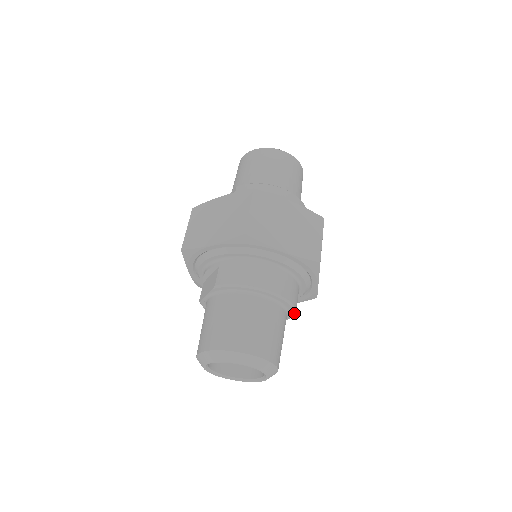
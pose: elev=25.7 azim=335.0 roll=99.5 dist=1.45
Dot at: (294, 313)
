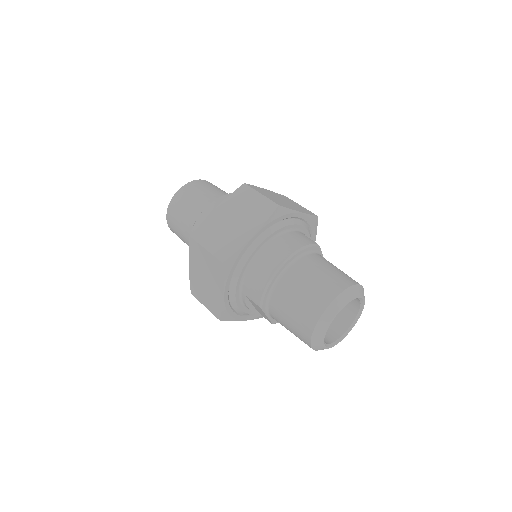
Dot at: (317, 246)
